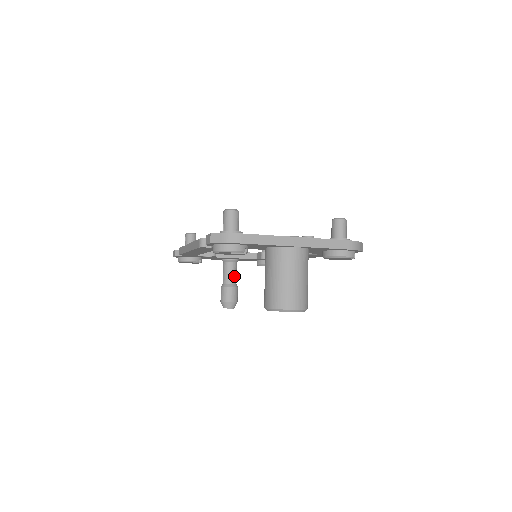
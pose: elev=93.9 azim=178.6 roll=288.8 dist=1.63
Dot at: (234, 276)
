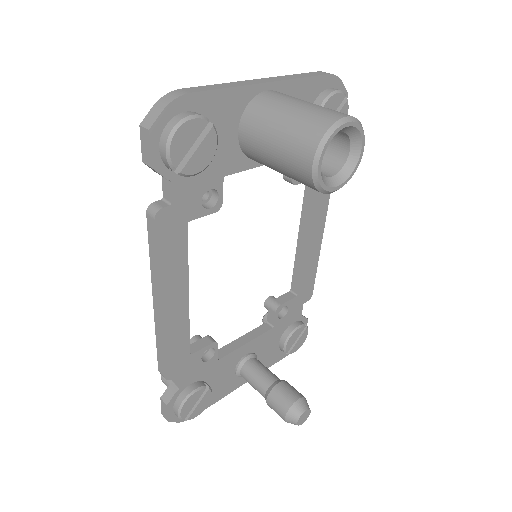
Dot at: (268, 372)
